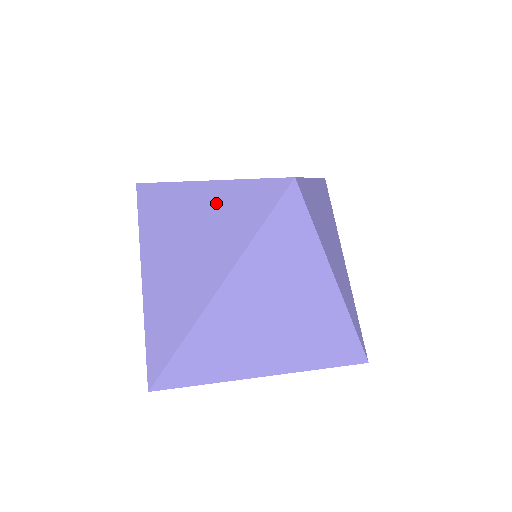
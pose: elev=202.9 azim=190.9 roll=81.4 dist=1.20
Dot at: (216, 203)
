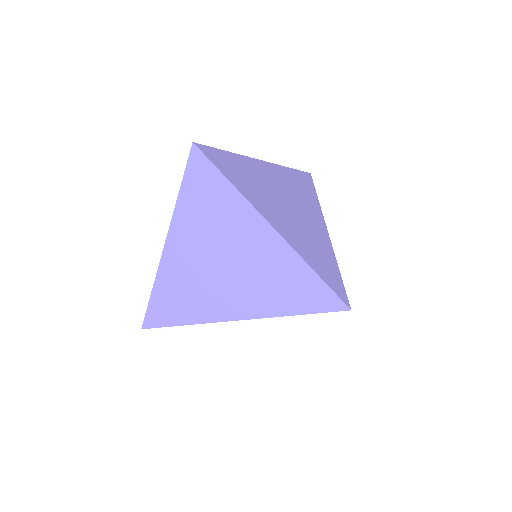
Dot at: occluded
